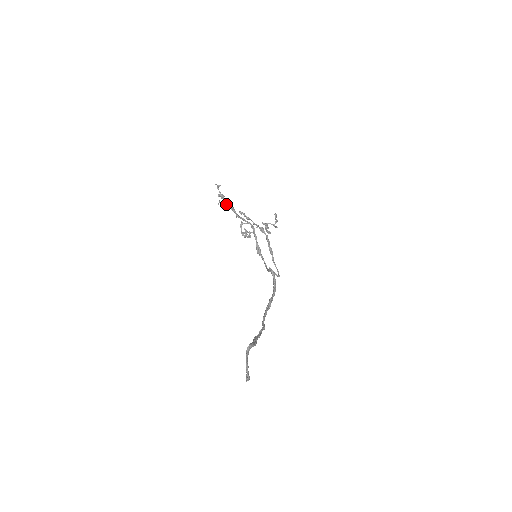
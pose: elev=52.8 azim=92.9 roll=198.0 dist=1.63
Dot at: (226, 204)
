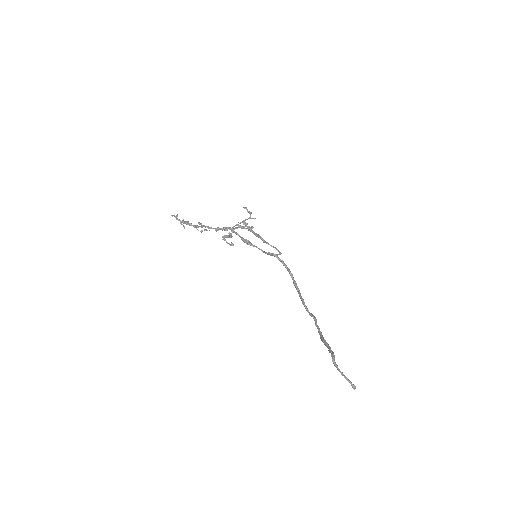
Dot at: (197, 229)
